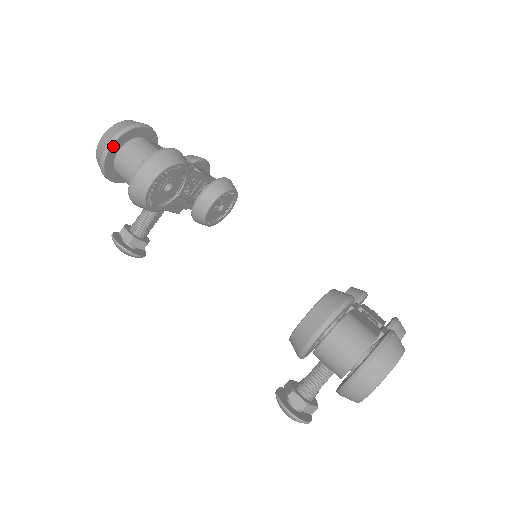
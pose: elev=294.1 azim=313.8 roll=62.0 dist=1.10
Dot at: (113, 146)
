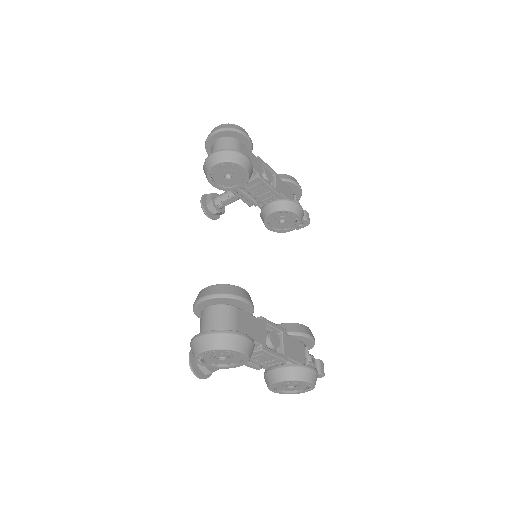
Dot at: (215, 135)
